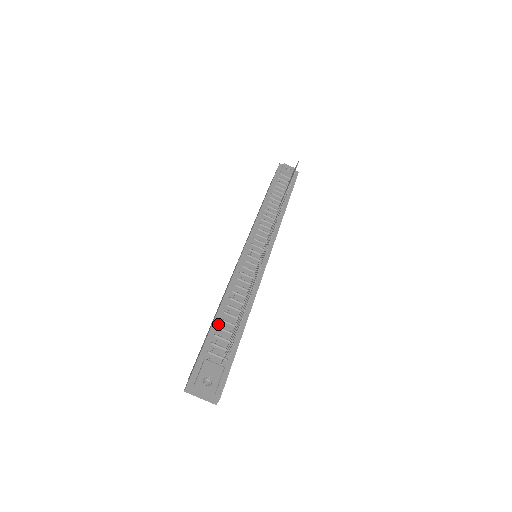
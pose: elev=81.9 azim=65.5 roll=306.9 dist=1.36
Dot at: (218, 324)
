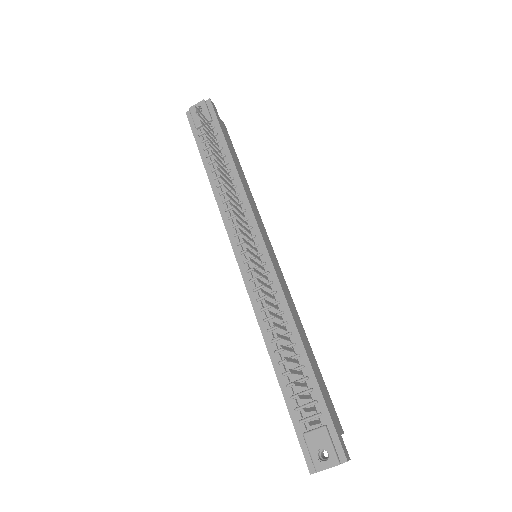
Dot at: (284, 382)
